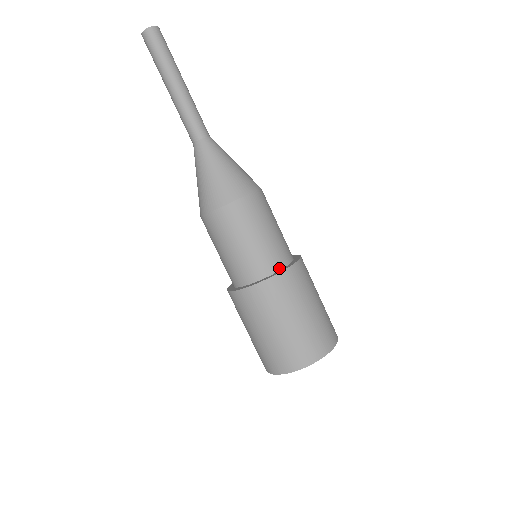
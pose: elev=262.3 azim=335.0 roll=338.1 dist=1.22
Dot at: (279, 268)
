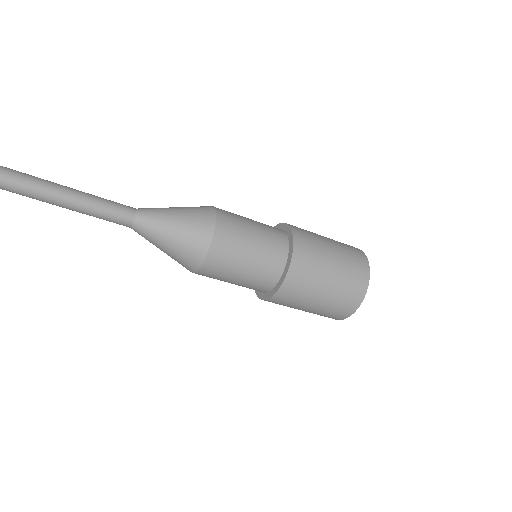
Dot at: (272, 287)
